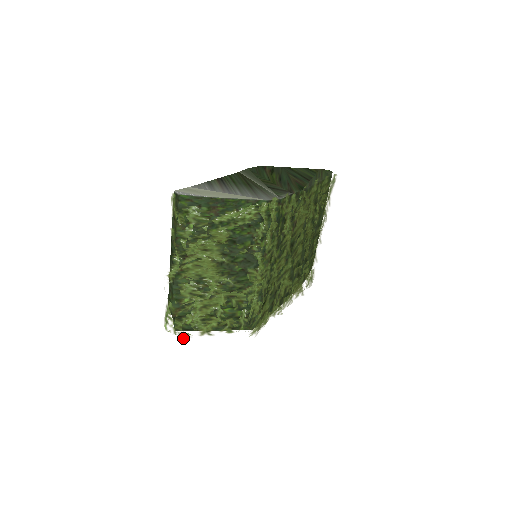
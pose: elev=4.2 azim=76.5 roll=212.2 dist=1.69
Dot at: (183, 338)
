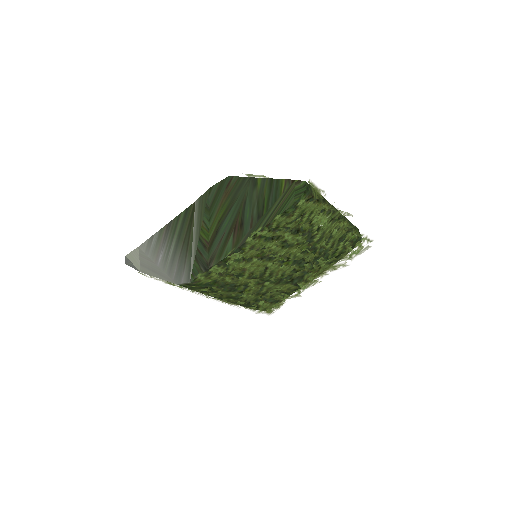
Dot at: occluded
